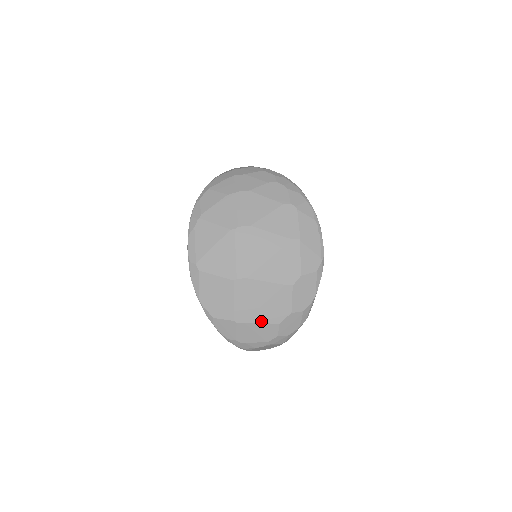
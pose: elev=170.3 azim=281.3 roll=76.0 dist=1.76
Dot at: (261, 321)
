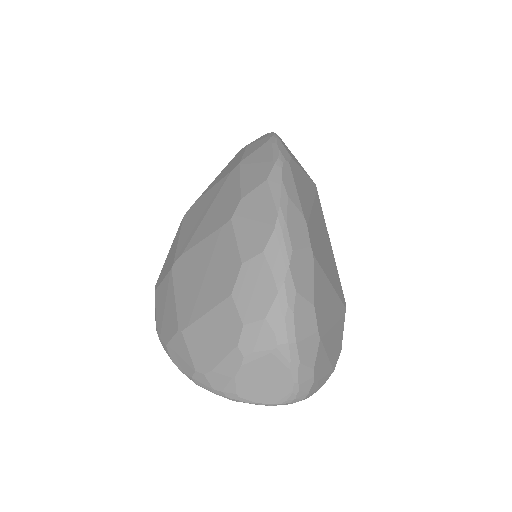
Dot at: (208, 307)
